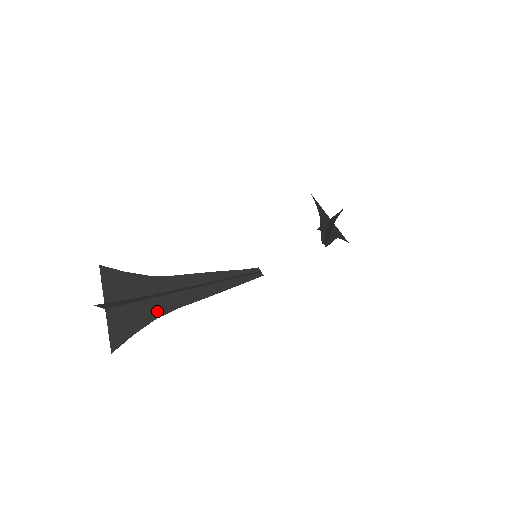
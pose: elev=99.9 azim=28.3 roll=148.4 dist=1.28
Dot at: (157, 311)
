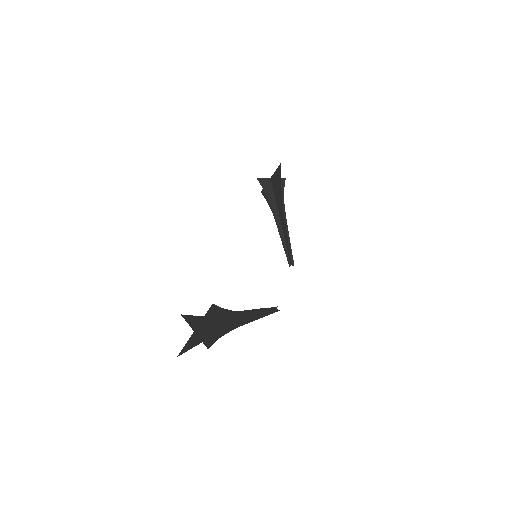
Dot at: occluded
